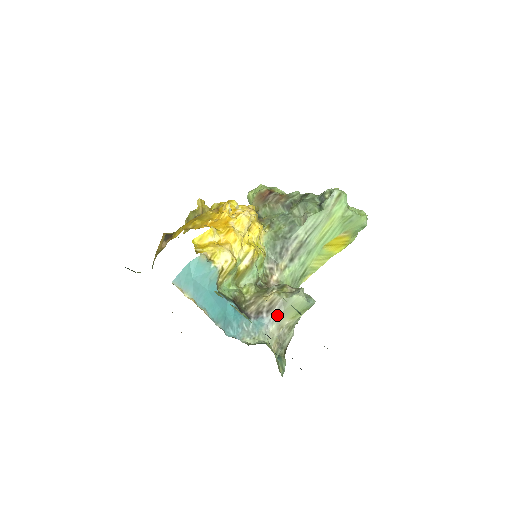
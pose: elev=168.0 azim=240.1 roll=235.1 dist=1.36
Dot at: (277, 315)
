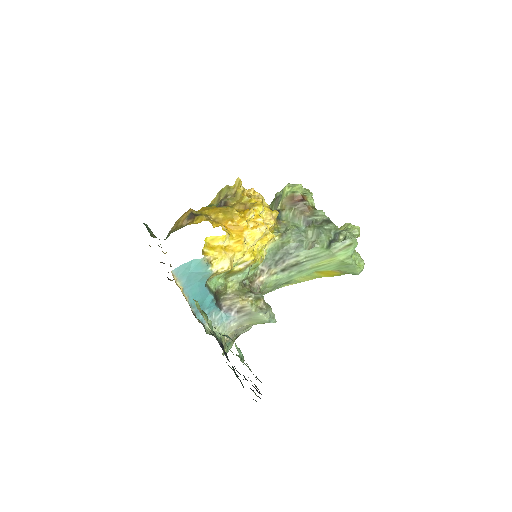
Dot at: (242, 318)
